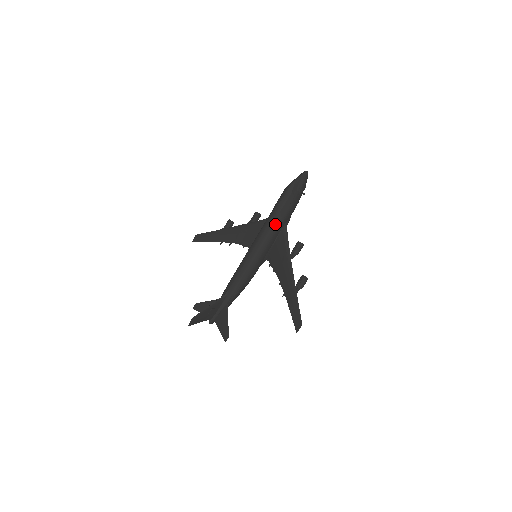
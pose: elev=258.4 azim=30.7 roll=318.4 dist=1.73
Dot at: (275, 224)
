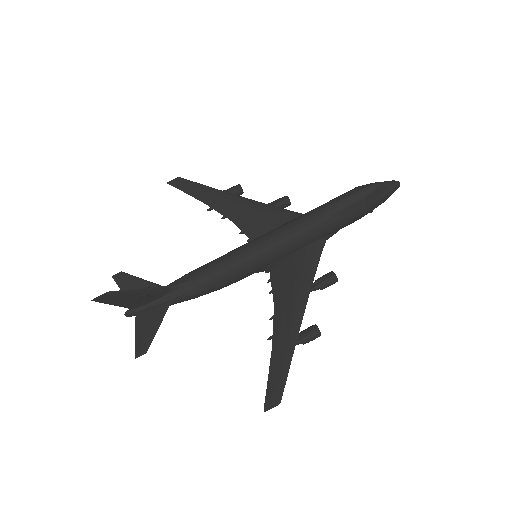
Dot at: (315, 227)
